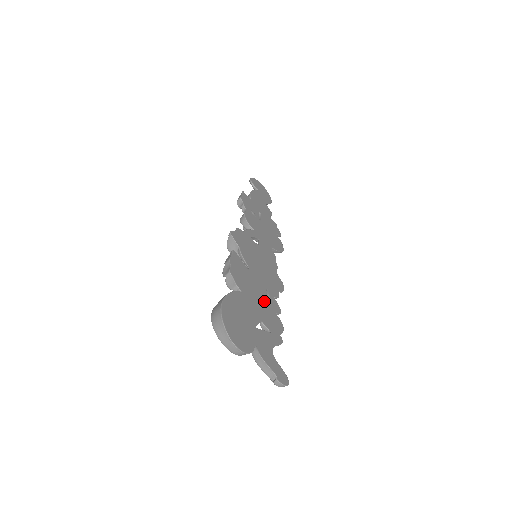
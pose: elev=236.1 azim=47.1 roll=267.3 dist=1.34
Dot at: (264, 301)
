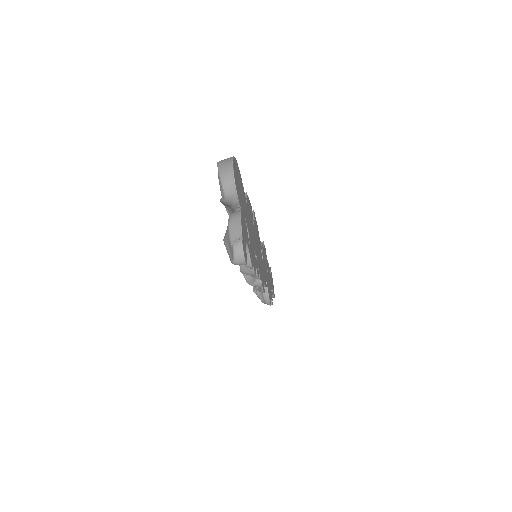
Dot at: occluded
